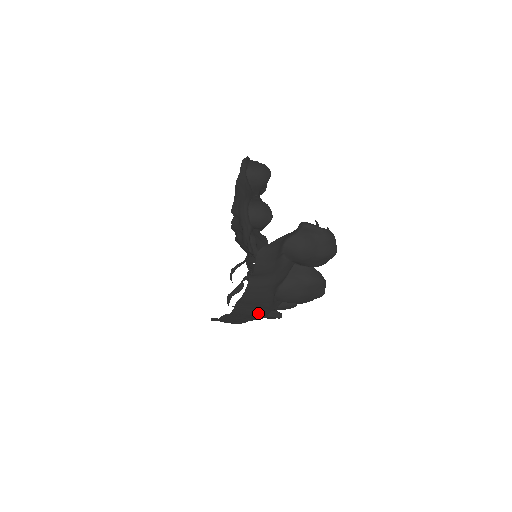
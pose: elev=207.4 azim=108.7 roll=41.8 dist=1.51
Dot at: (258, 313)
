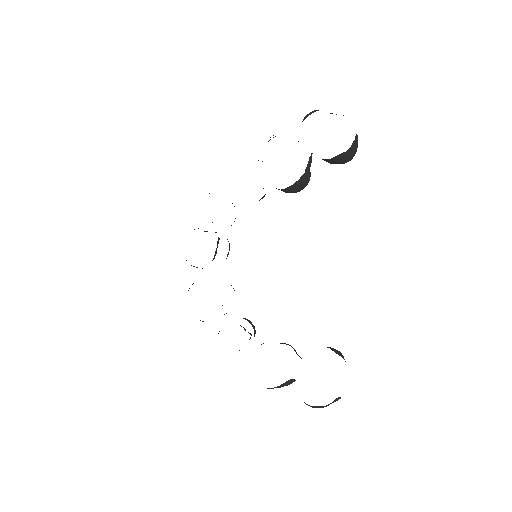
Dot at: occluded
